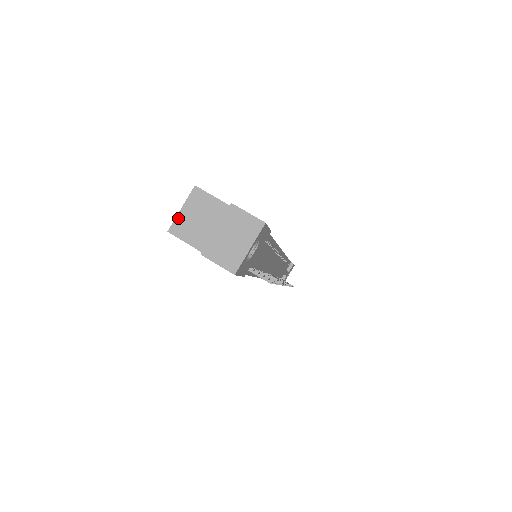
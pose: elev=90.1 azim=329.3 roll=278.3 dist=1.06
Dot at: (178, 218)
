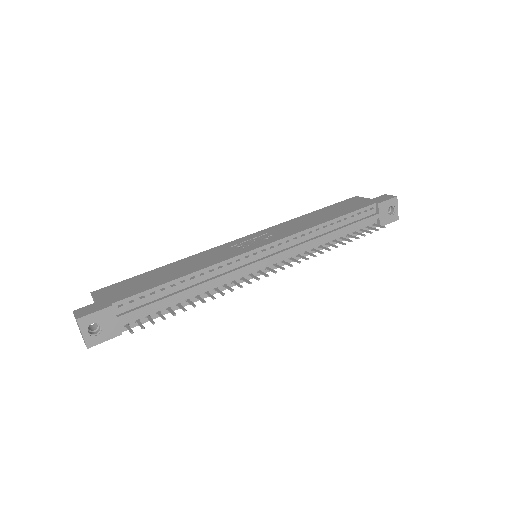
Dot at: occluded
